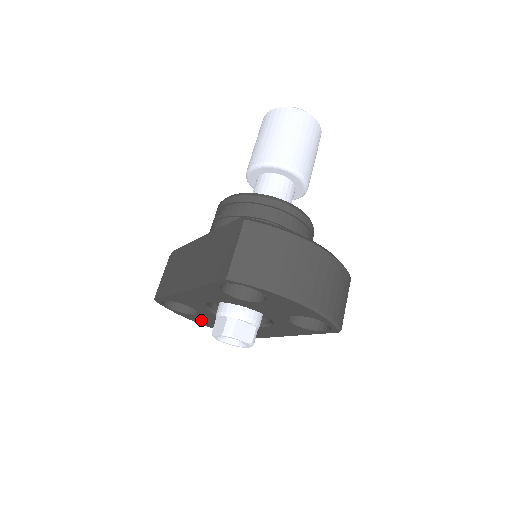
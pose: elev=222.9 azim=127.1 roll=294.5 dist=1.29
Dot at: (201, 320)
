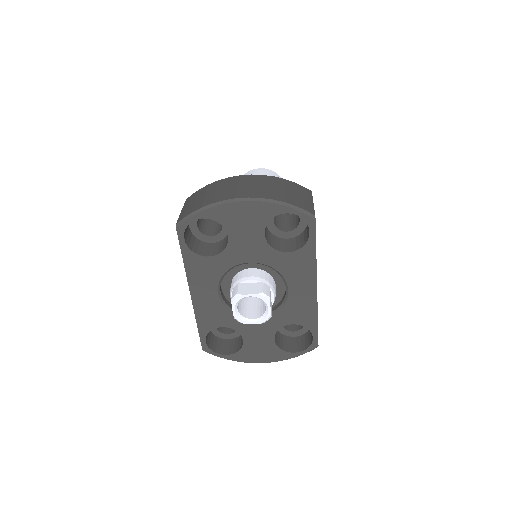
Dot at: (258, 351)
